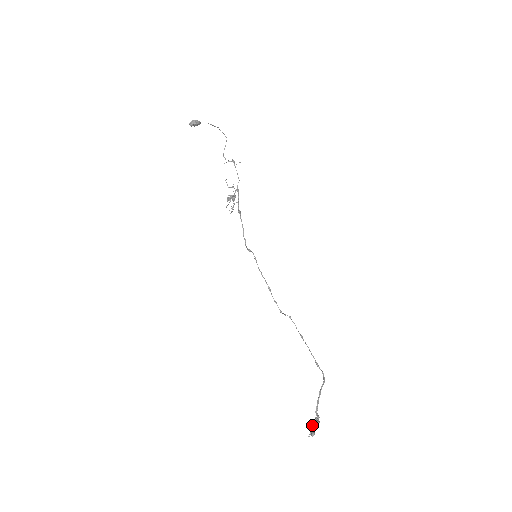
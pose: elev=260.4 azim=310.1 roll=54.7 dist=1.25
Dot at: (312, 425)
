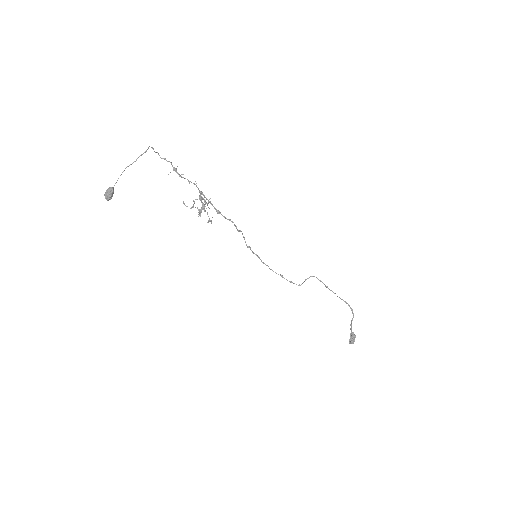
Dot at: (351, 340)
